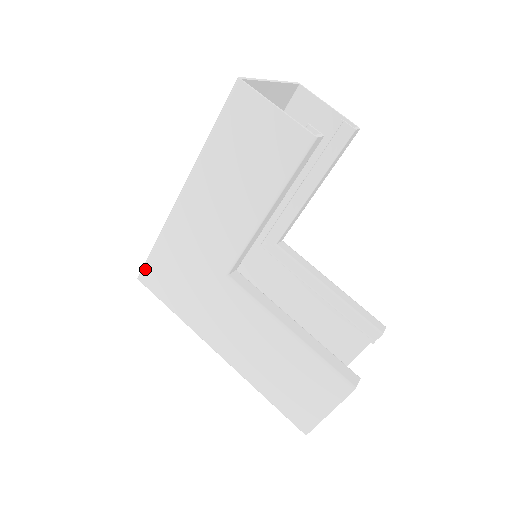
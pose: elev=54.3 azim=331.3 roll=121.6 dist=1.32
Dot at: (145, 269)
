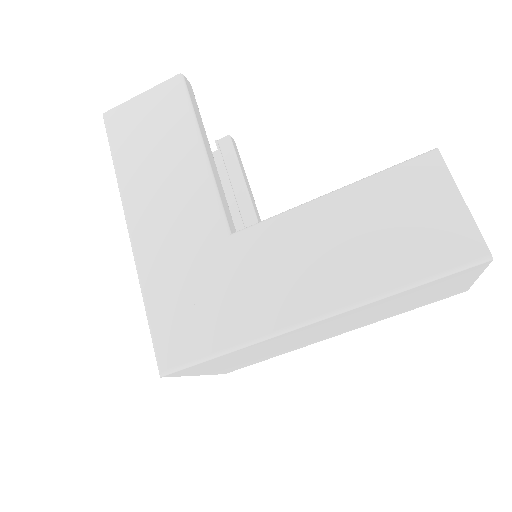
Dot at: (157, 349)
